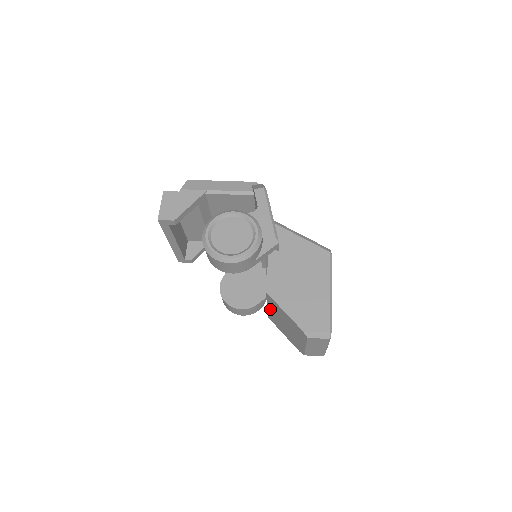
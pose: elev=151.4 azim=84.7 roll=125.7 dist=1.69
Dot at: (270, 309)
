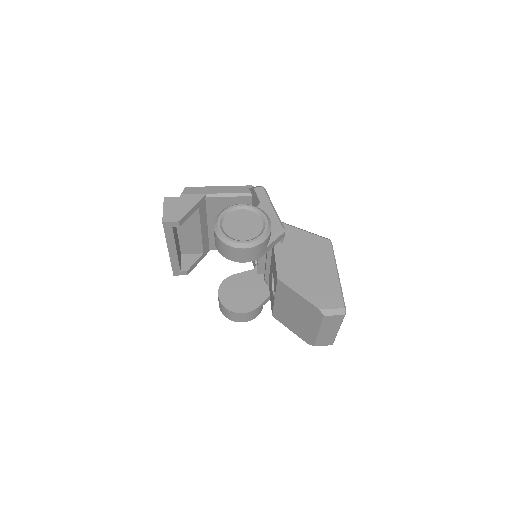
Dot at: (278, 301)
